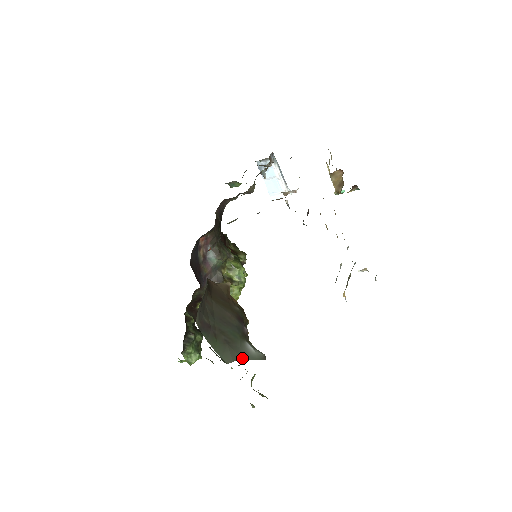
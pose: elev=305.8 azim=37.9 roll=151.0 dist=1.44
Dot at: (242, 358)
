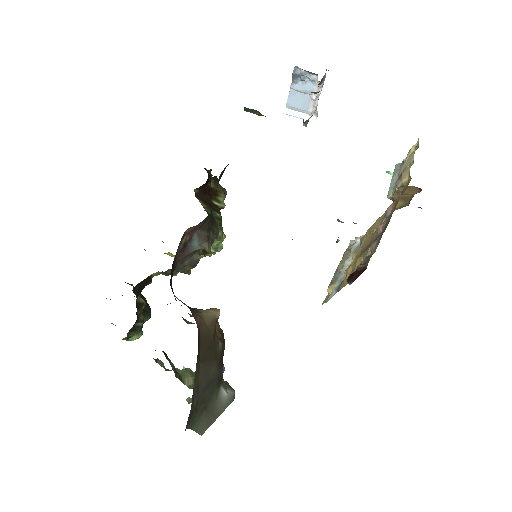
Dot at: (216, 417)
